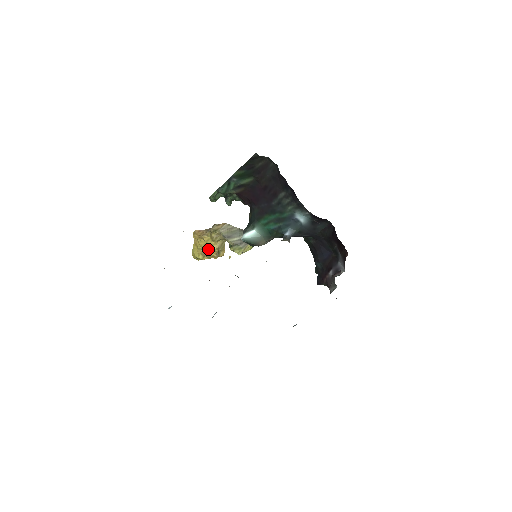
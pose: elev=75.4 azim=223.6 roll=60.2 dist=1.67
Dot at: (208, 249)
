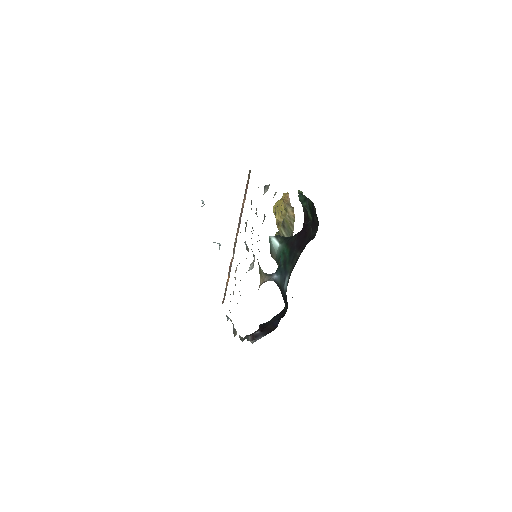
Dot at: (277, 213)
